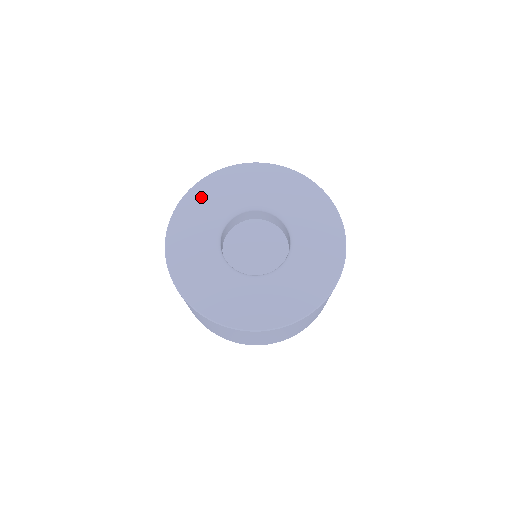
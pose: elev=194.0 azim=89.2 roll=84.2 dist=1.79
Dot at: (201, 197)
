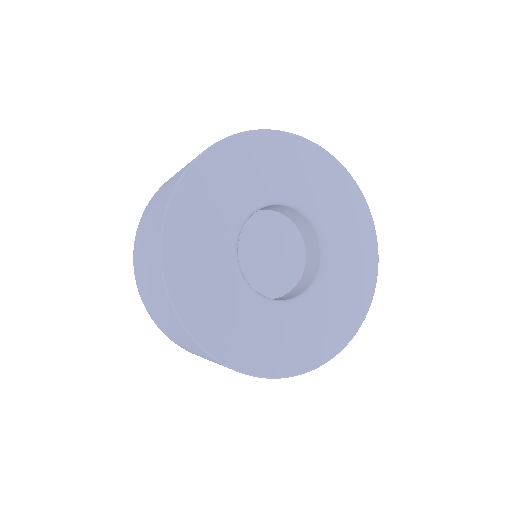
Dot at: (206, 182)
